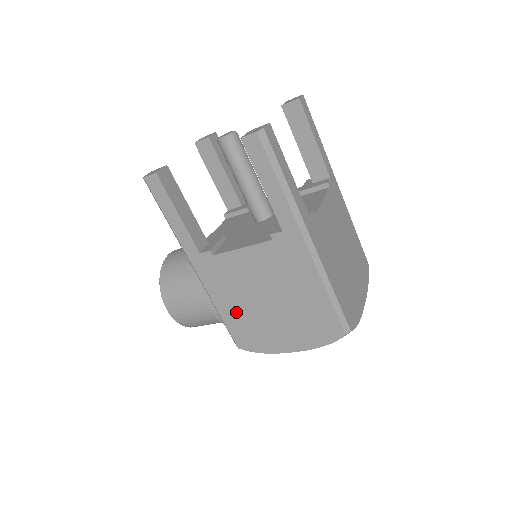
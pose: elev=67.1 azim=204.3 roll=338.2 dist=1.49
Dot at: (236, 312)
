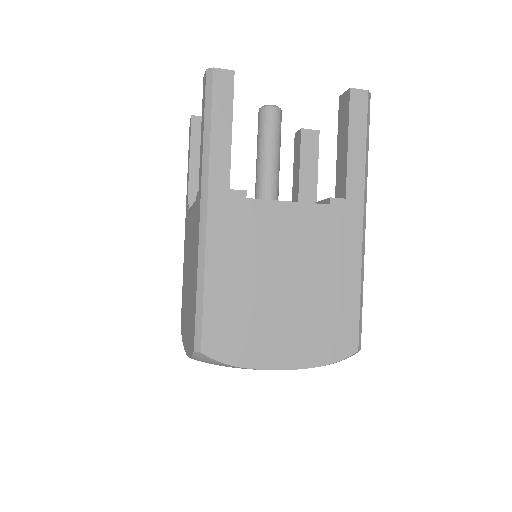
Dot at: occluded
